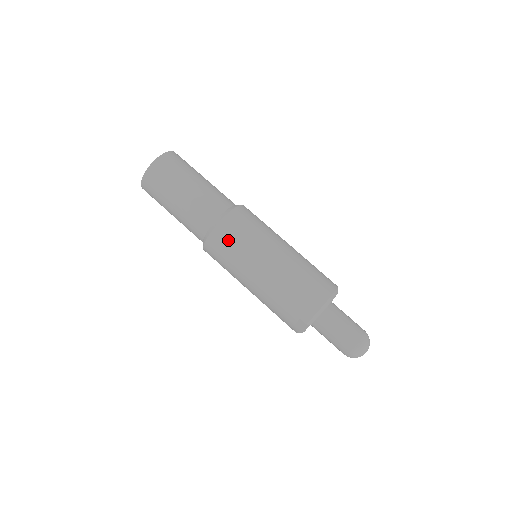
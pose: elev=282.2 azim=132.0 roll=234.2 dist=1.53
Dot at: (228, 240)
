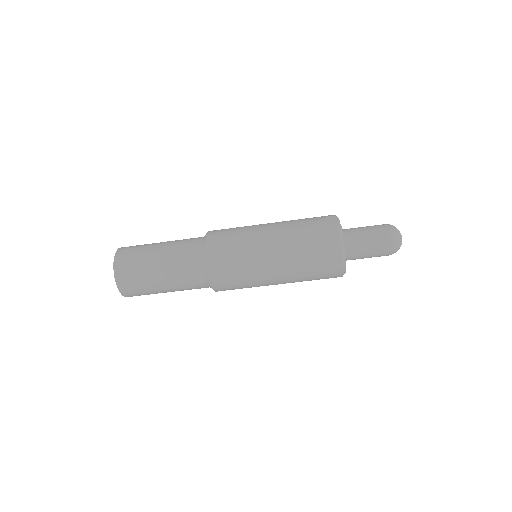
Dot at: occluded
